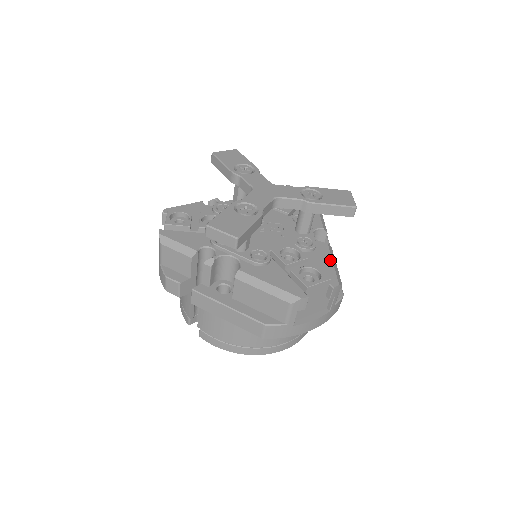
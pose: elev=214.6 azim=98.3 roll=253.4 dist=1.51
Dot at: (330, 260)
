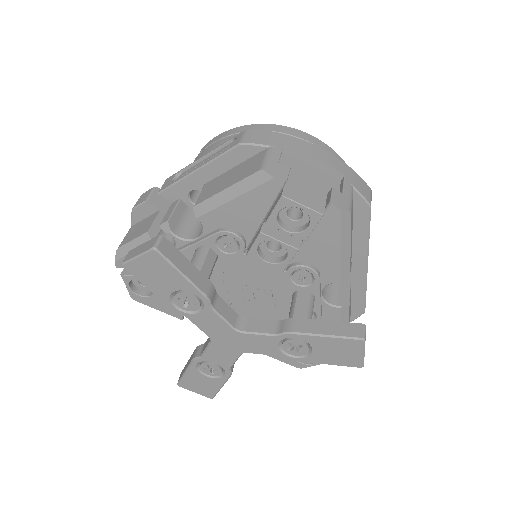
Dot at: occluded
